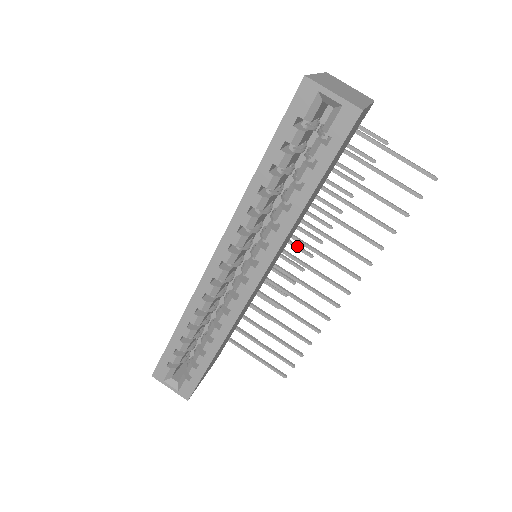
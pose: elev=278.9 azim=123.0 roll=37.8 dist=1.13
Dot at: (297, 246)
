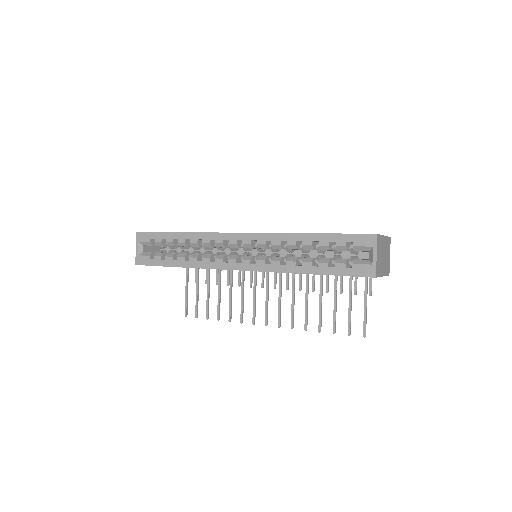
Dot at: (276, 275)
